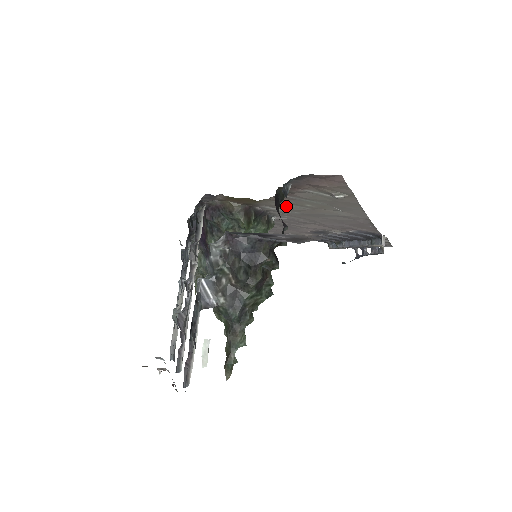
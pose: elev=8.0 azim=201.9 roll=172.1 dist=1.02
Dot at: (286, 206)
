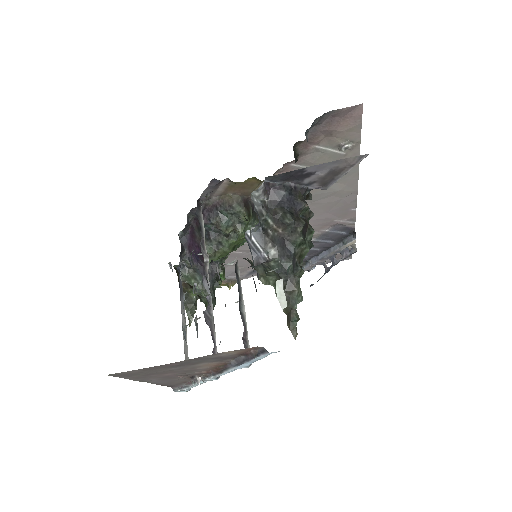
Dot at: occluded
